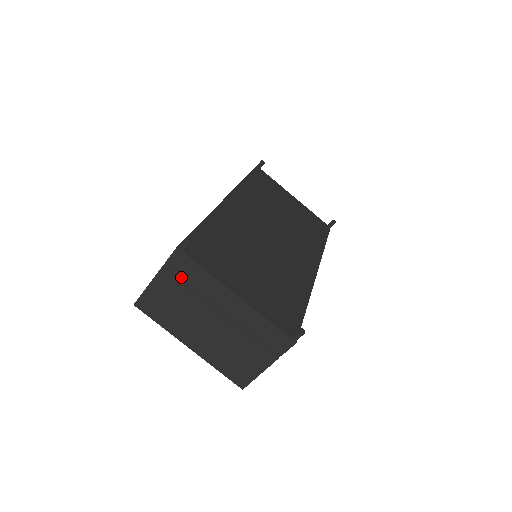
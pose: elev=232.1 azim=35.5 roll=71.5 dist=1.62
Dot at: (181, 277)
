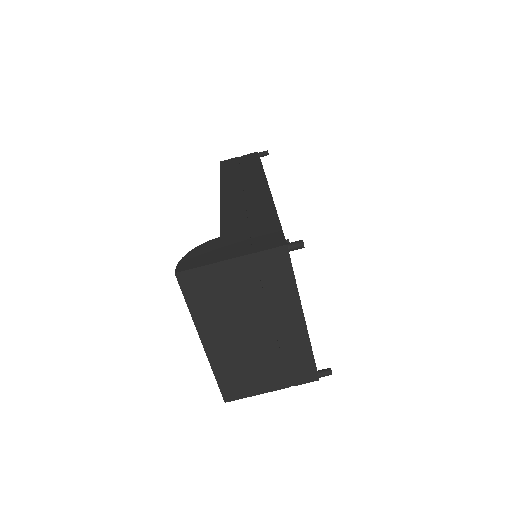
Dot at: (262, 274)
